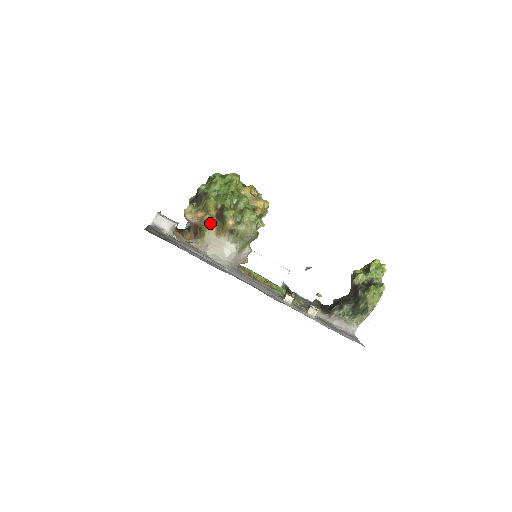
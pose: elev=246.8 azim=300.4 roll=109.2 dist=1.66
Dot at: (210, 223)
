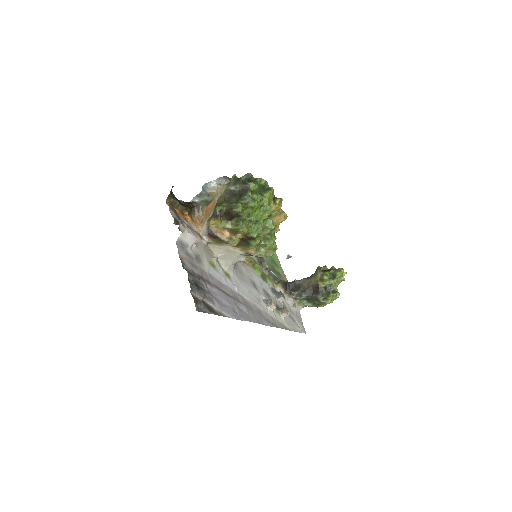
Dot at: occluded
